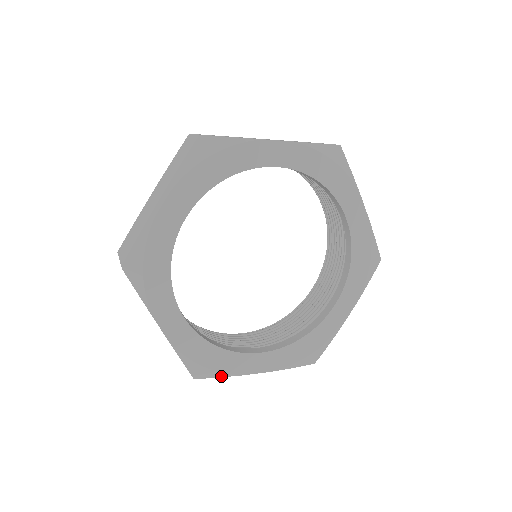
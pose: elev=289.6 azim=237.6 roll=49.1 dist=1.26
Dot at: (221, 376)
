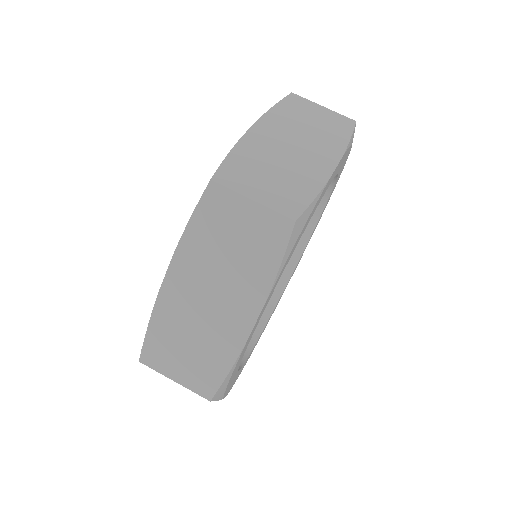
Dot at: occluded
